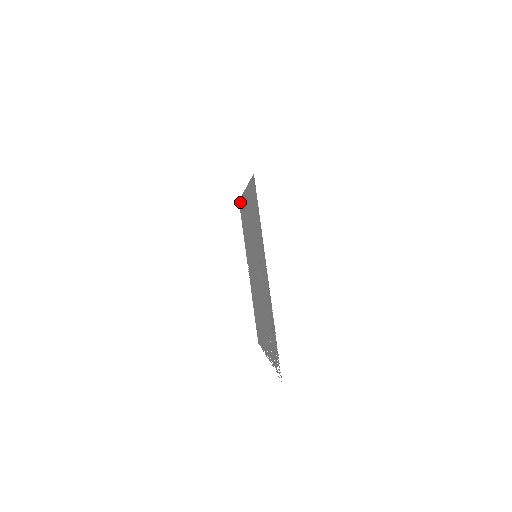
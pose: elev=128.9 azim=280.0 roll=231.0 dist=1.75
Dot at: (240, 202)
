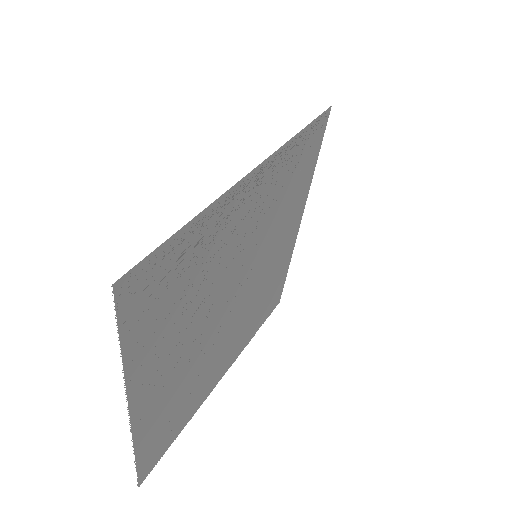
Dot at: occluded
